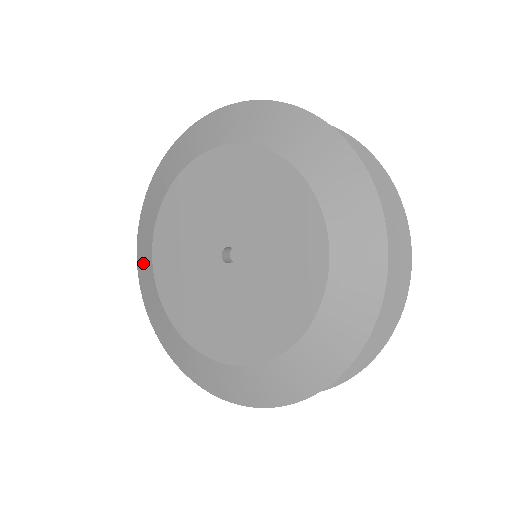
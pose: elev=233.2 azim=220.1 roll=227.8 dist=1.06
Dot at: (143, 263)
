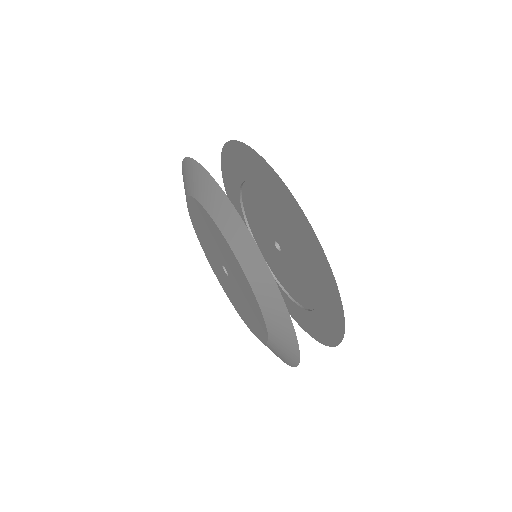
Dot at: occluded
